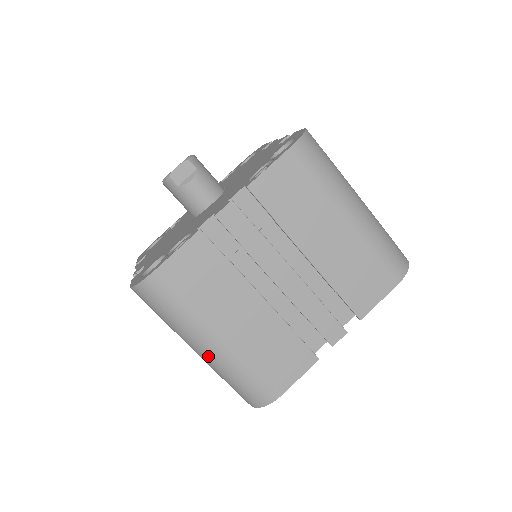
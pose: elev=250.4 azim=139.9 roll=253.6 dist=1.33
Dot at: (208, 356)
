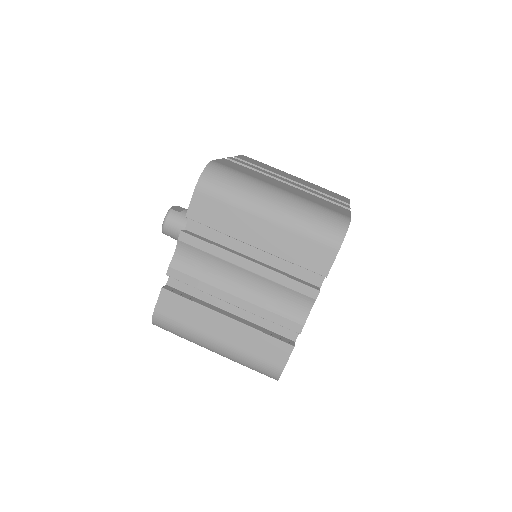
Dot at: (282, 204)
